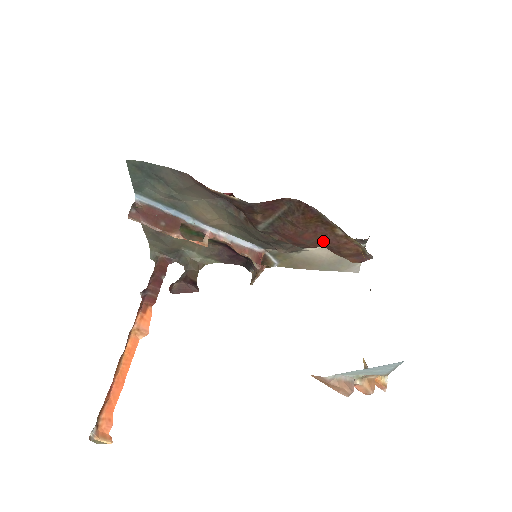
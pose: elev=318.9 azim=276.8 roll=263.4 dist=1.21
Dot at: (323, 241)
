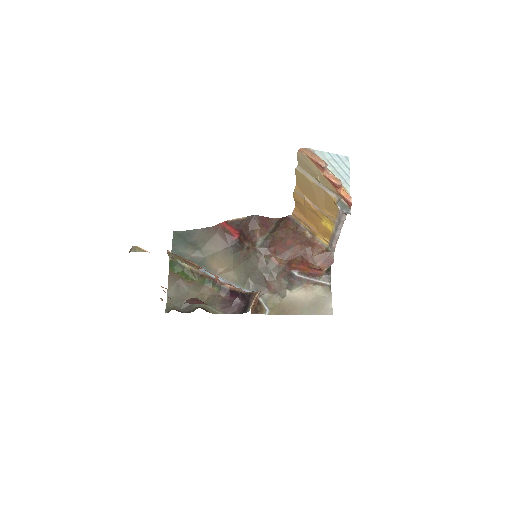
Dot at: (299, 246)
